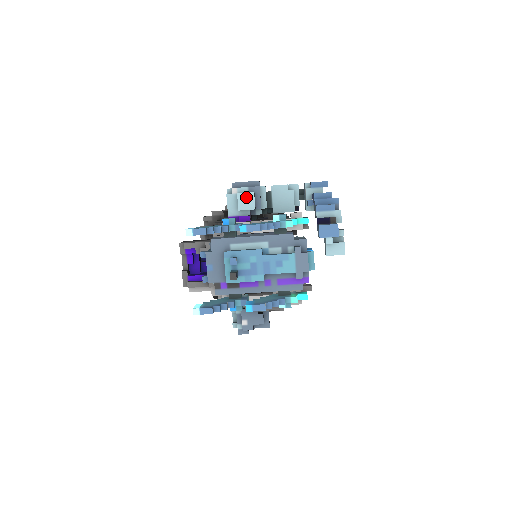
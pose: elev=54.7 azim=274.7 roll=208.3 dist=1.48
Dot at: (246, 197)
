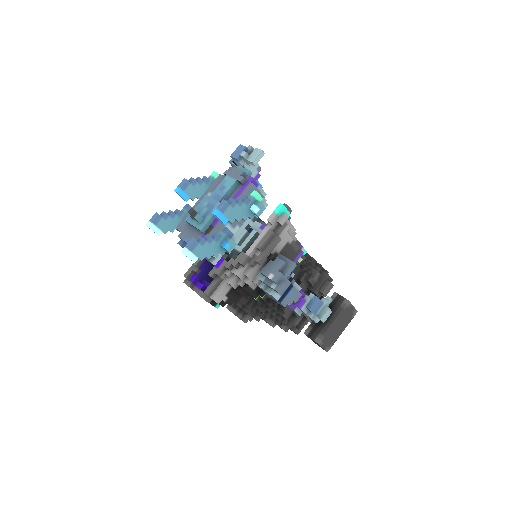
Dot at: occluded
